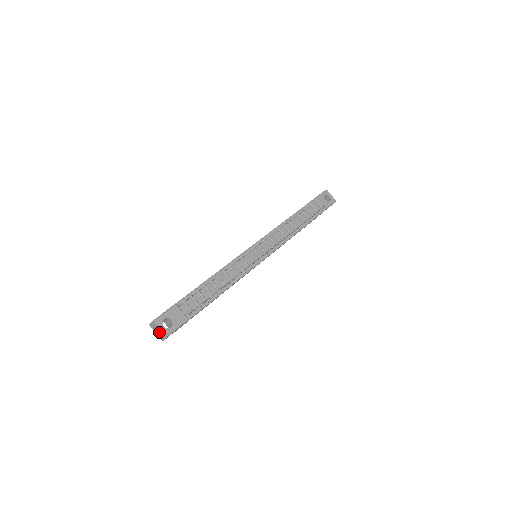
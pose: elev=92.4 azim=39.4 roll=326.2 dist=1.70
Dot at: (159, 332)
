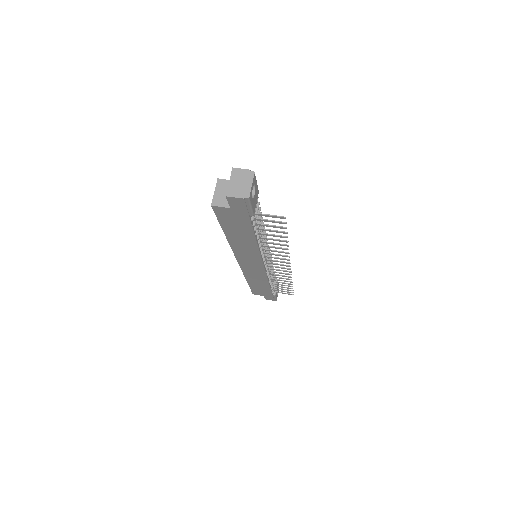
Dot at: (242, 185)
